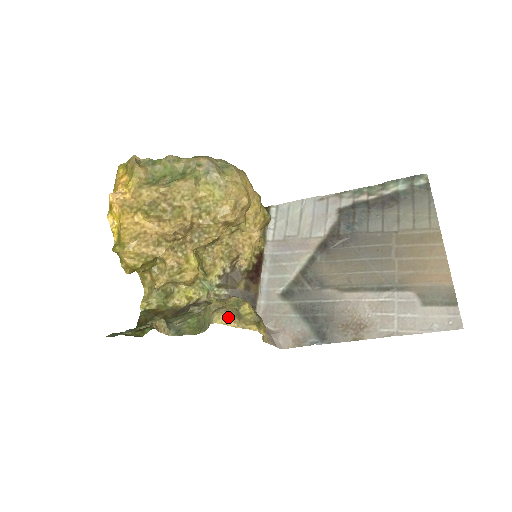
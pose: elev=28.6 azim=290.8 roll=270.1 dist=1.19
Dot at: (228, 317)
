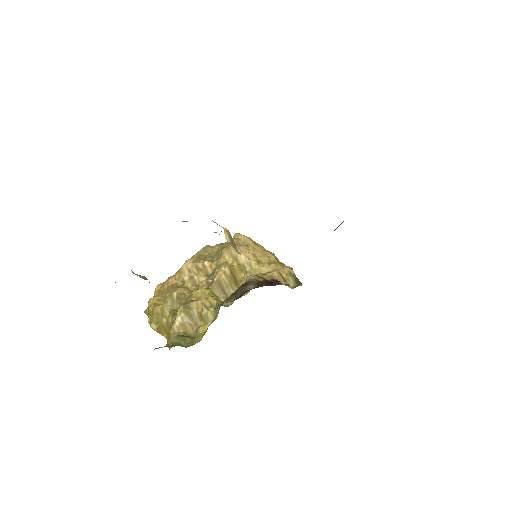
Dot at: (184, 221)
